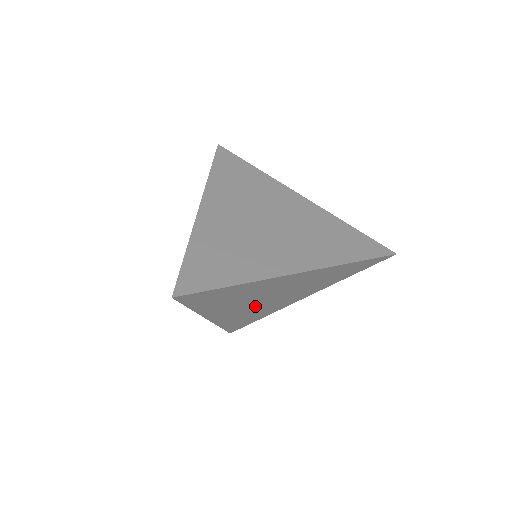
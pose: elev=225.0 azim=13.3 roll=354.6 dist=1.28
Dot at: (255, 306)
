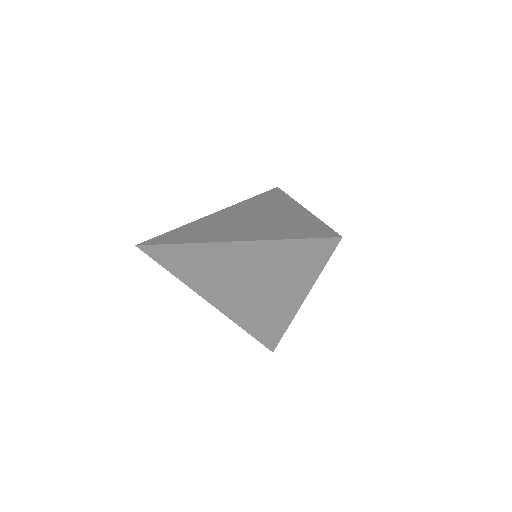
Dot at: (245, 297)
